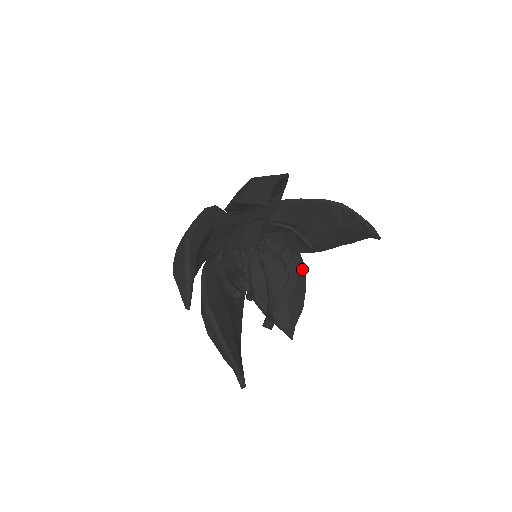
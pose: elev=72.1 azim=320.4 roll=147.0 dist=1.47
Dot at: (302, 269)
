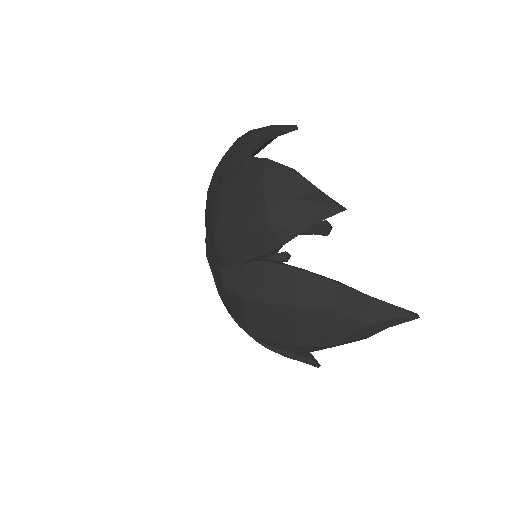
Dot at: occluded
